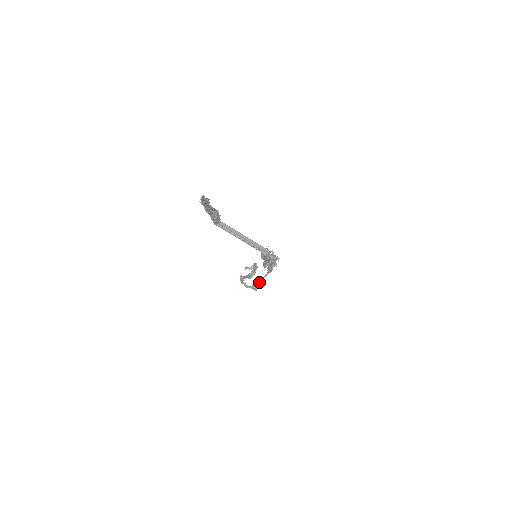
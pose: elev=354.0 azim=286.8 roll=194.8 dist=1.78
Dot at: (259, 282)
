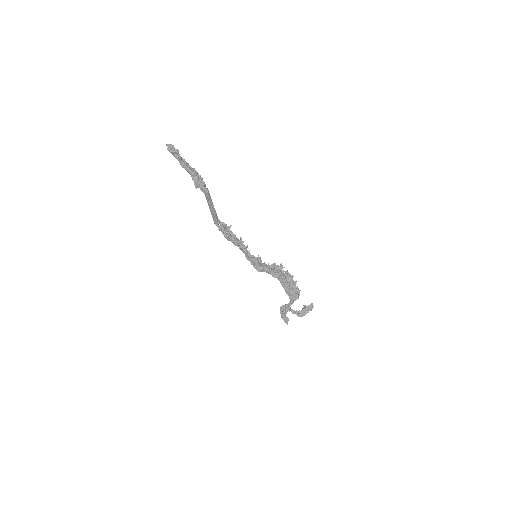
Dot at: (285, 310)
